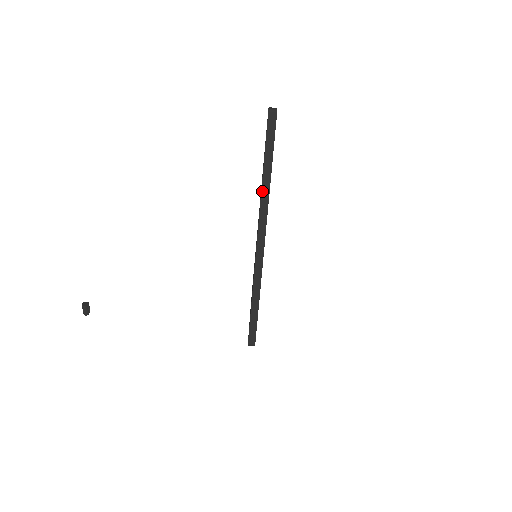
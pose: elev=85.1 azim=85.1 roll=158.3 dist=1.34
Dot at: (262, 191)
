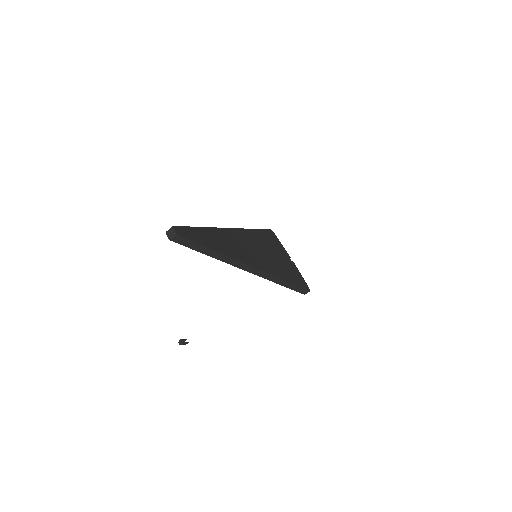
Dot at: (225, 262)
